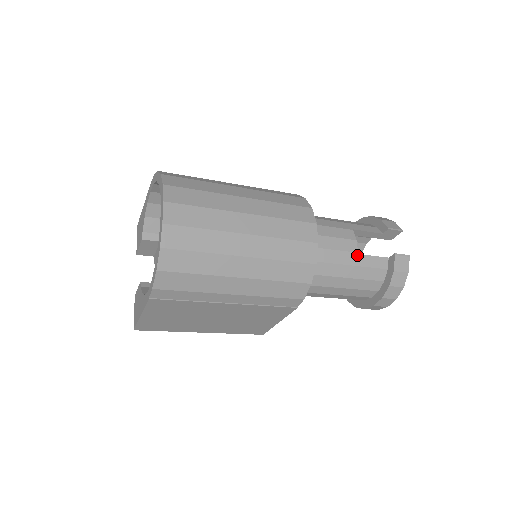
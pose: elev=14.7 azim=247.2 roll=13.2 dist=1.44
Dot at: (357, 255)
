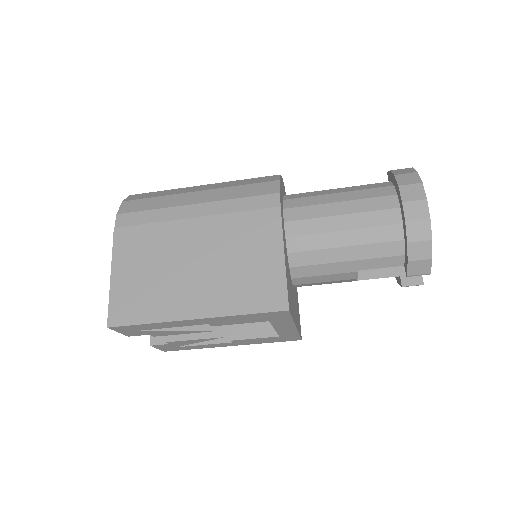
Dot at: occluded
